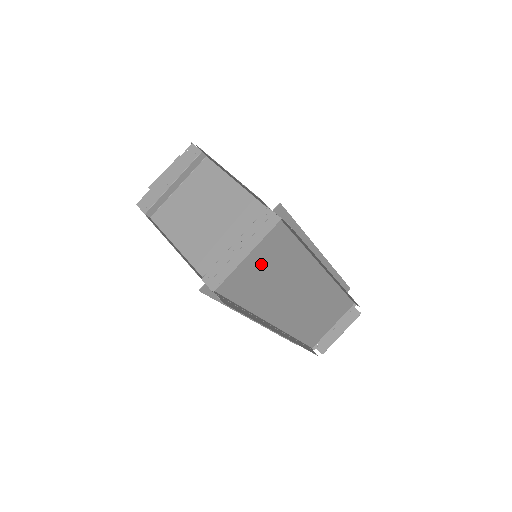
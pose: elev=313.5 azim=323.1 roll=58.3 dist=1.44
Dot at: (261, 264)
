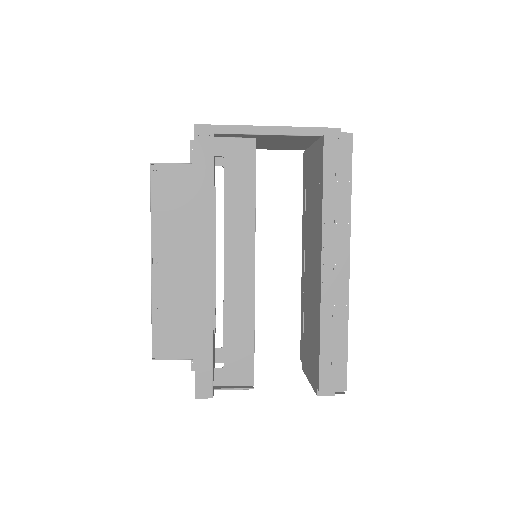
Dot at: occluded
